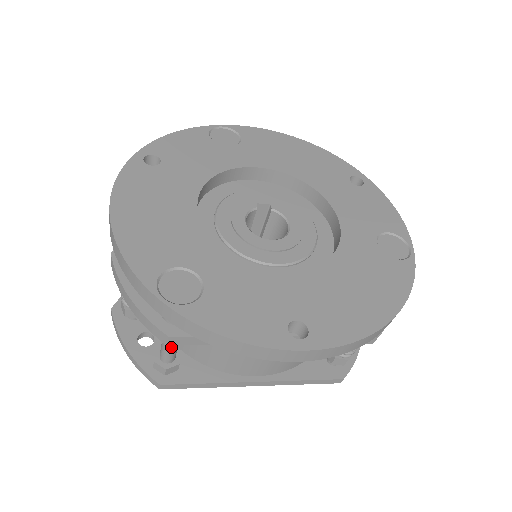
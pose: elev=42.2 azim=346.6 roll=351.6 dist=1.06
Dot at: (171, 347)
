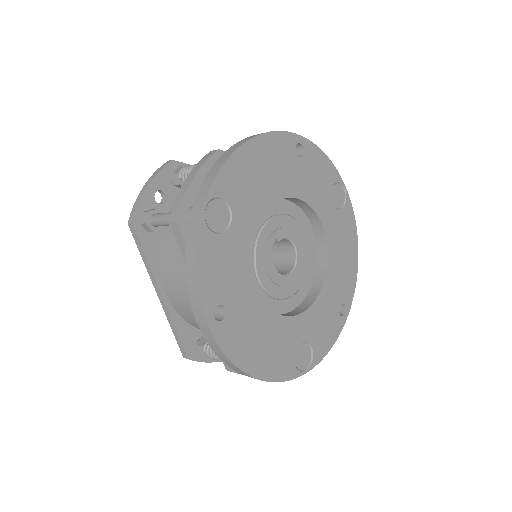
Dot at: occluded
